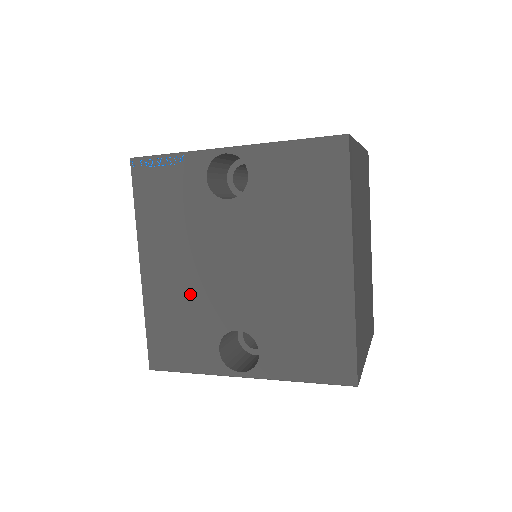
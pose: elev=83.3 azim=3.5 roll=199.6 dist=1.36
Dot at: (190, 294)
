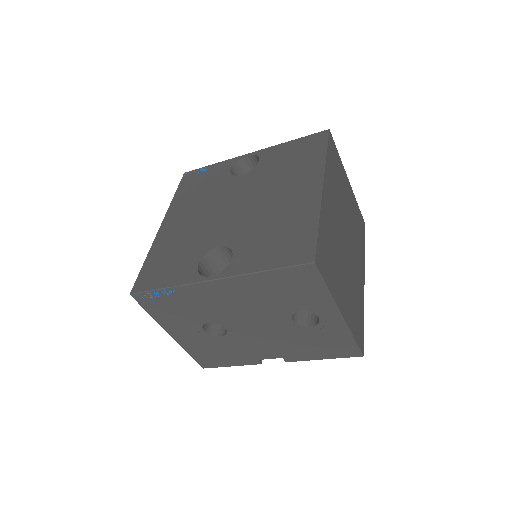
Dot at: (191, 232)
